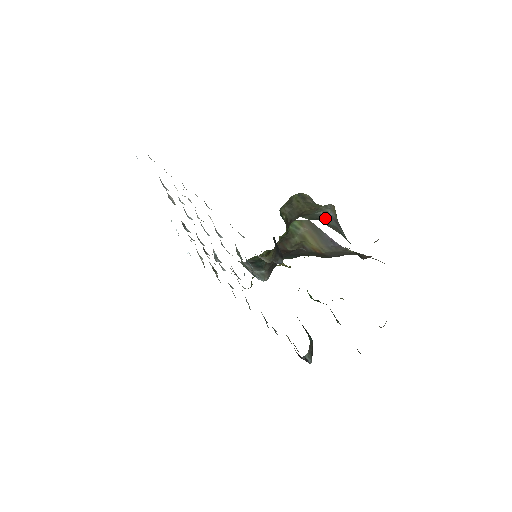
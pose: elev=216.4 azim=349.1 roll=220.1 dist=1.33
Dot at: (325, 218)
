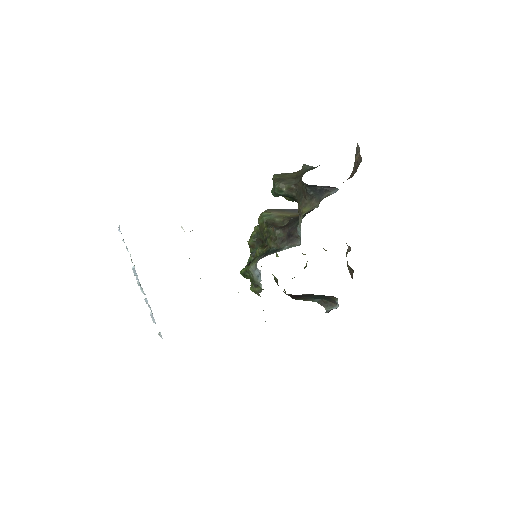
Dot at: occluded
